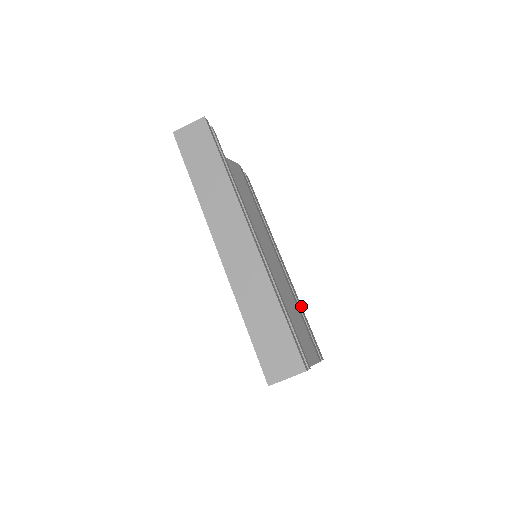
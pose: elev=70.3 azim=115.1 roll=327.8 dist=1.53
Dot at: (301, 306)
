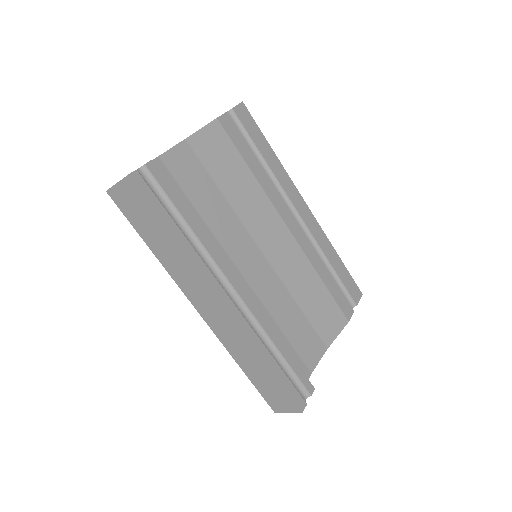
Dot at: (332, 249)
